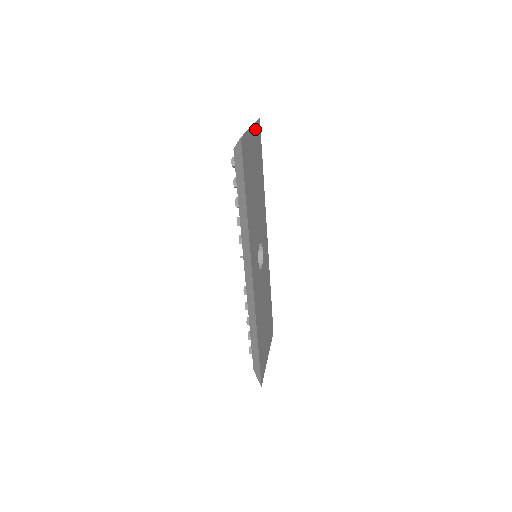
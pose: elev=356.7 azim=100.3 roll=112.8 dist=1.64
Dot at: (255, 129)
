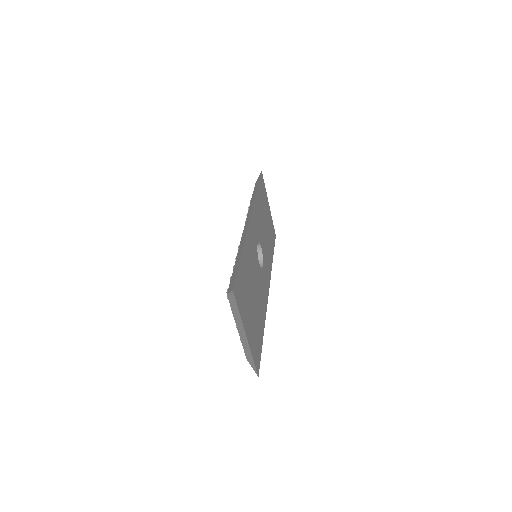
Dot at: (271, 220)
